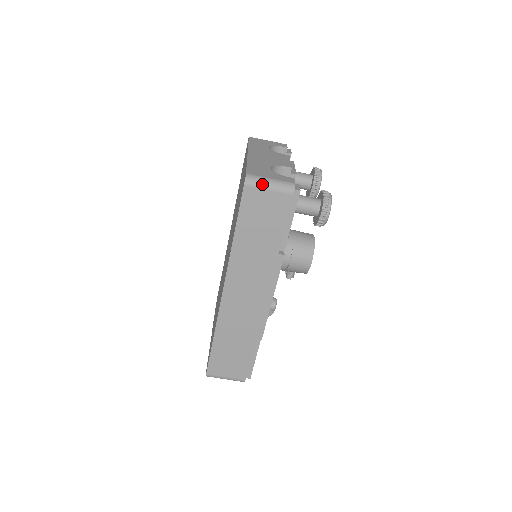
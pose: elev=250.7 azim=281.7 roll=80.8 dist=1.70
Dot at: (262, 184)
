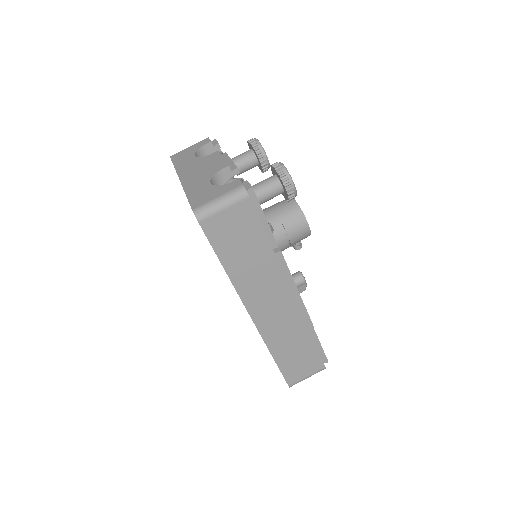
Dot at: (214, 209)
